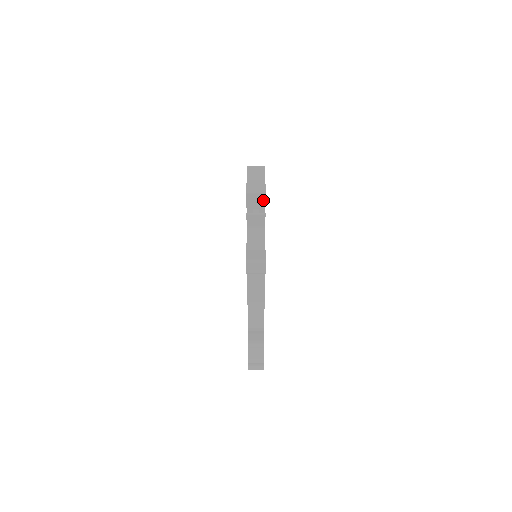
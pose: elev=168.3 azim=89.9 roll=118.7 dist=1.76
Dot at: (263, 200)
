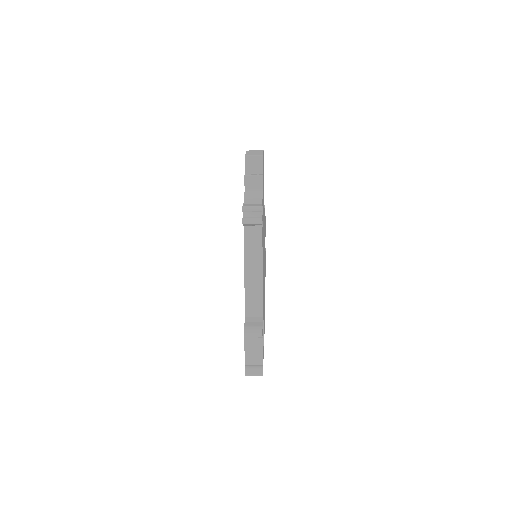
Dot at: (260, 163)
